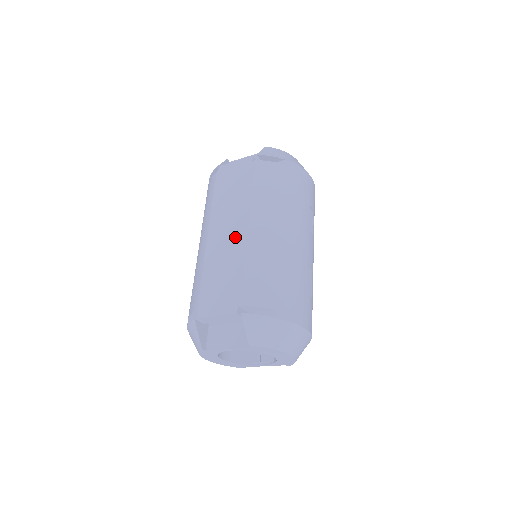
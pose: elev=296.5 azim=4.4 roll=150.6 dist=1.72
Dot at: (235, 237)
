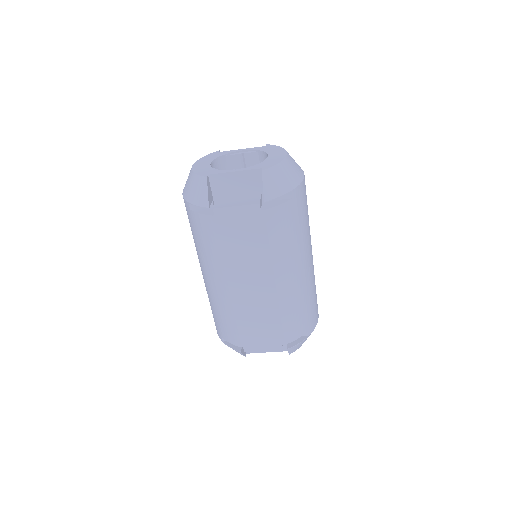
Dot at: (263, 292)
